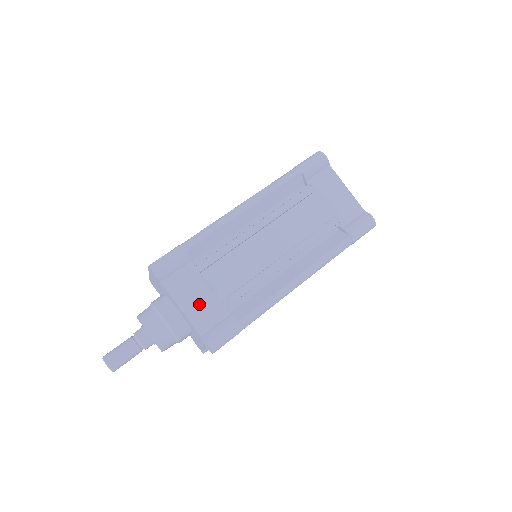
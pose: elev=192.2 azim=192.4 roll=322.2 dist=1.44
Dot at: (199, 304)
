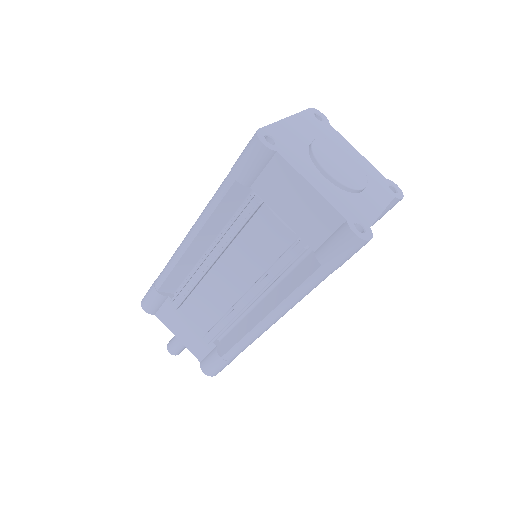
Dot at: (189, 335)
